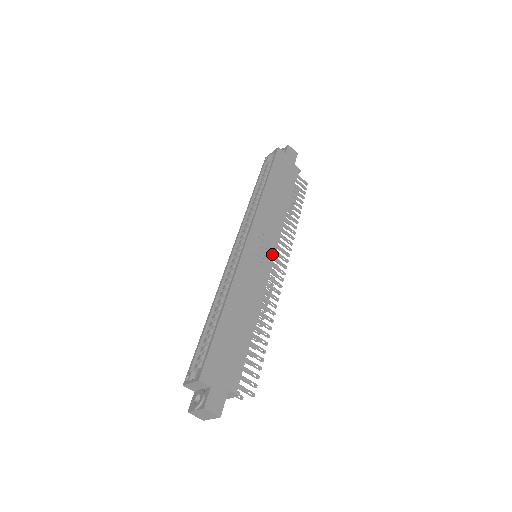
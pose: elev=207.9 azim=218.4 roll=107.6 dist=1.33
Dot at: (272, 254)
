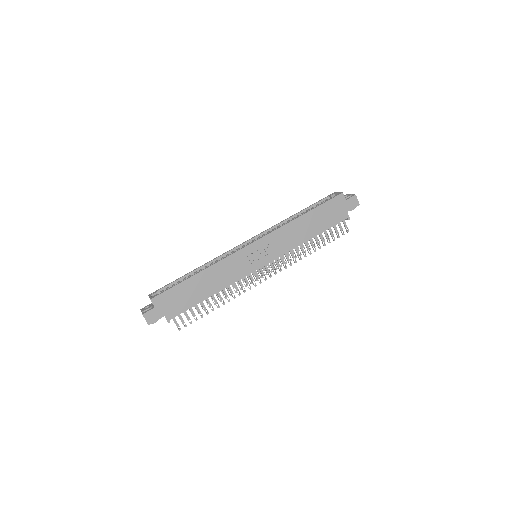
Dot at: (265, 262)
